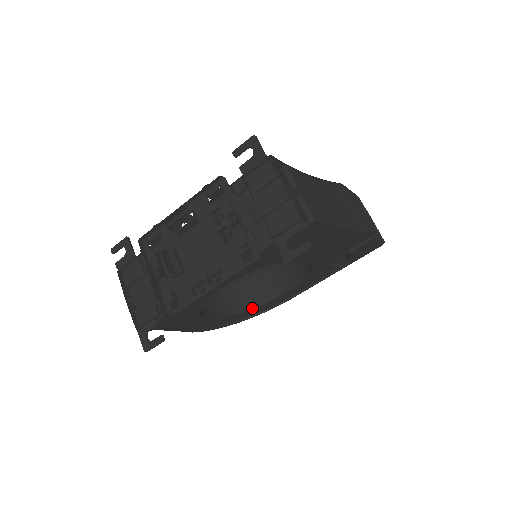
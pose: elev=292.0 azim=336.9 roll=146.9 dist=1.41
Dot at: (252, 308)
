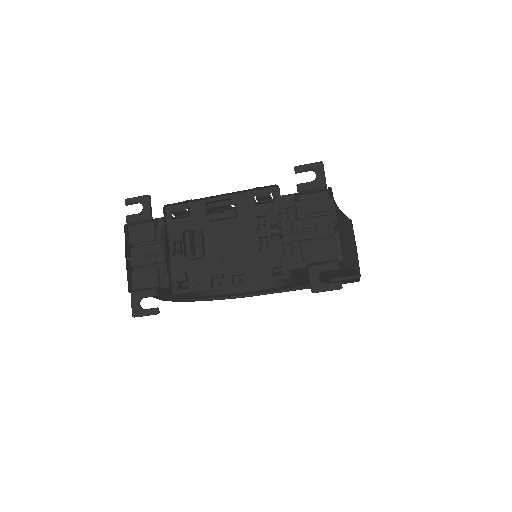
Dot at: (221, 294)
